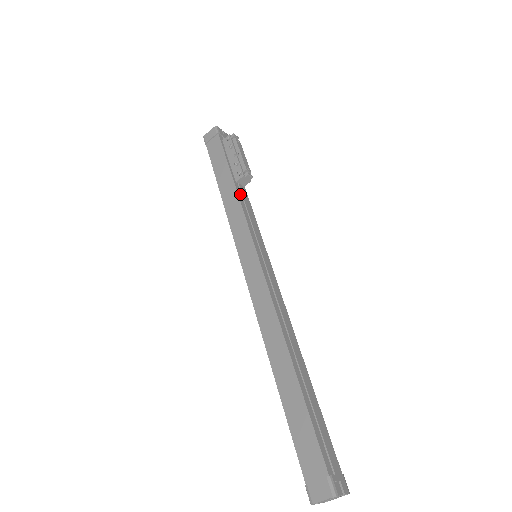
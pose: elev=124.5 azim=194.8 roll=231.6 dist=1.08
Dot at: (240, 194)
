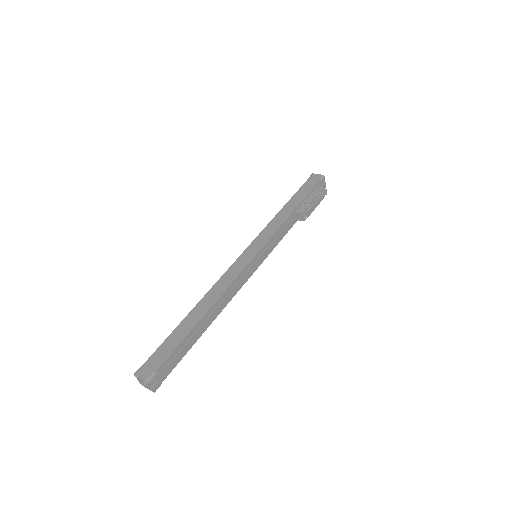
Dot at: (289, 220)
